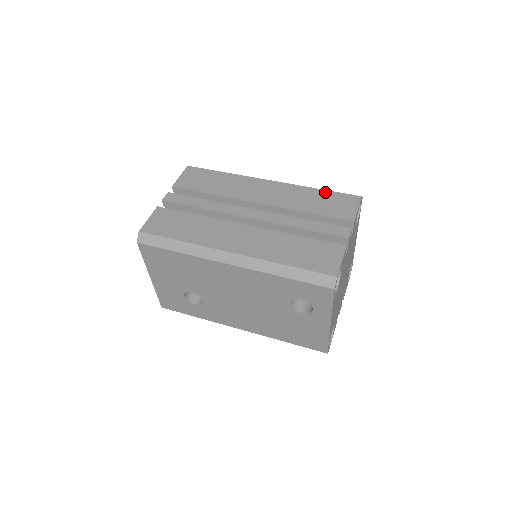
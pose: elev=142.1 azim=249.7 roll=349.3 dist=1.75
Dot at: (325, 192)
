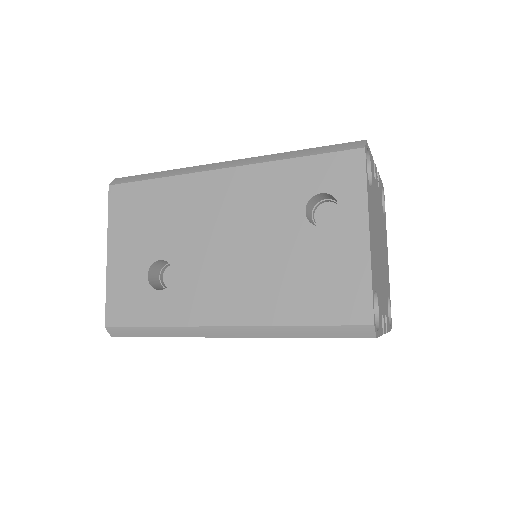
Dot at: occluded
